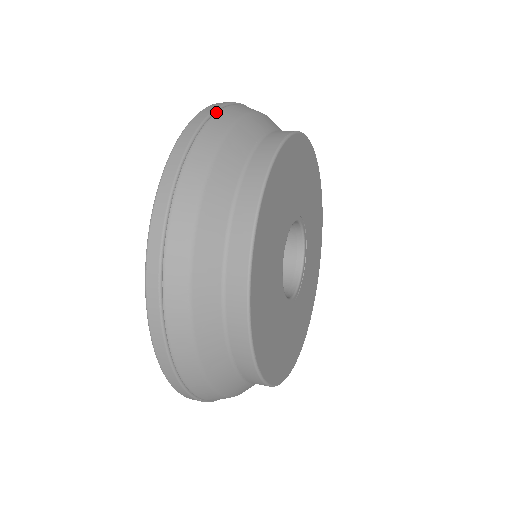
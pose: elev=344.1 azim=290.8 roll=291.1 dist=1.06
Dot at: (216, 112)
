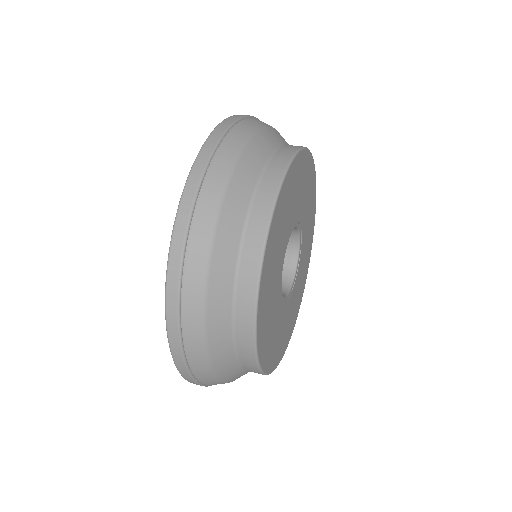
Dot at: (239, 122)
